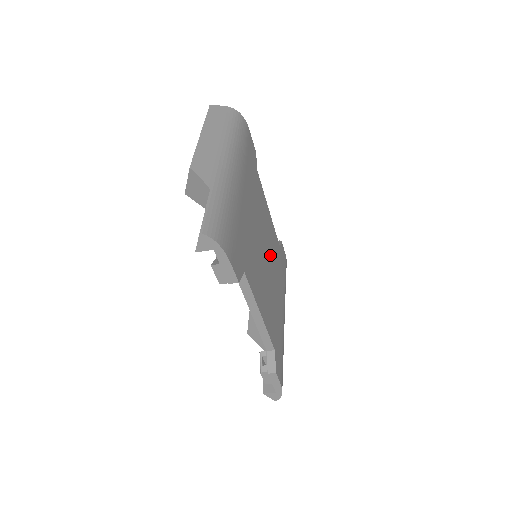
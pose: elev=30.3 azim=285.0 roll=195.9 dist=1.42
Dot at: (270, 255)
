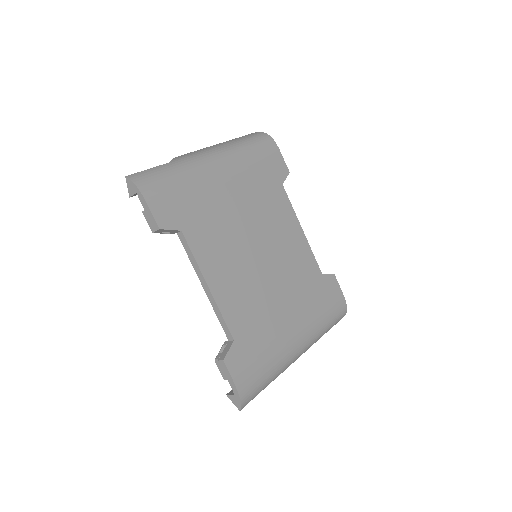
Dot at: (279, 262)
